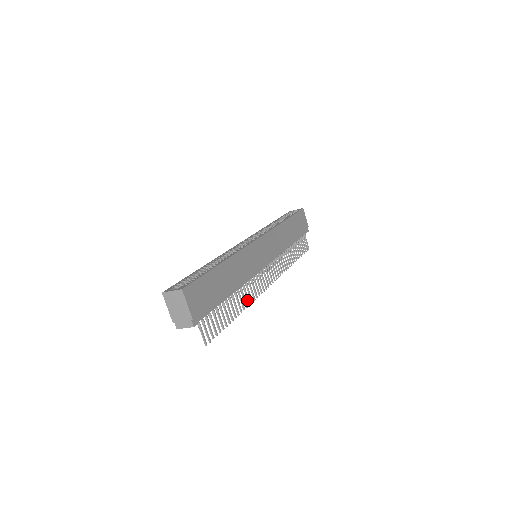
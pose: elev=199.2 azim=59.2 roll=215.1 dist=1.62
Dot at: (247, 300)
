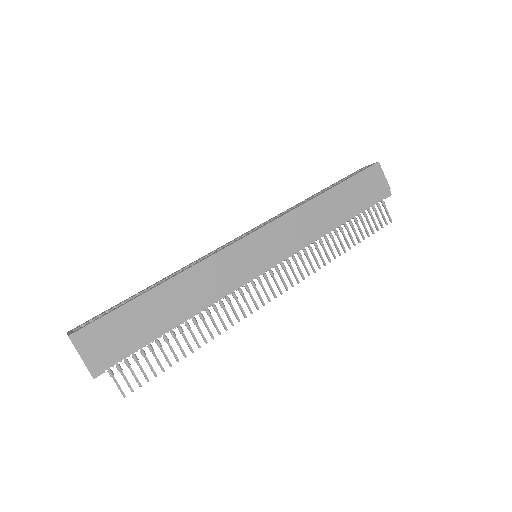
Dot at: (222, 324)
